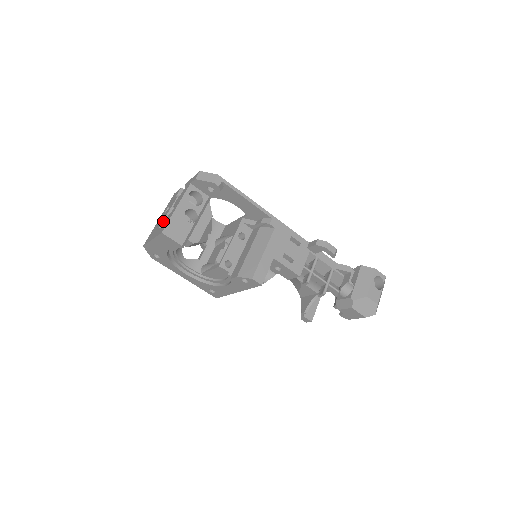
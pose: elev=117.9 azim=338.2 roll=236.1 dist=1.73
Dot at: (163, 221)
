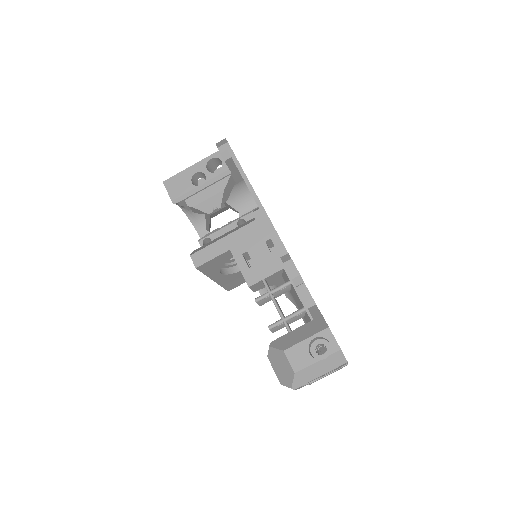
Dot at: occluded
